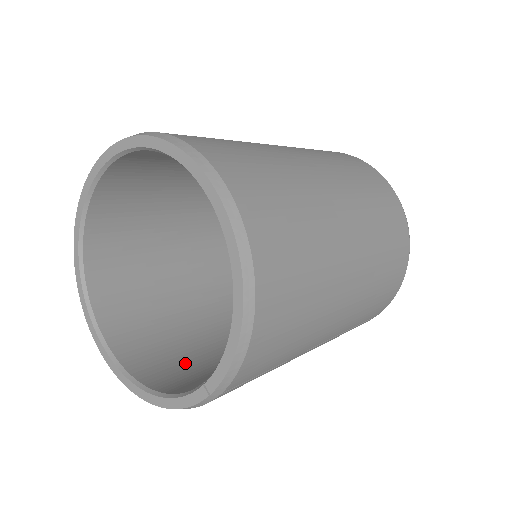
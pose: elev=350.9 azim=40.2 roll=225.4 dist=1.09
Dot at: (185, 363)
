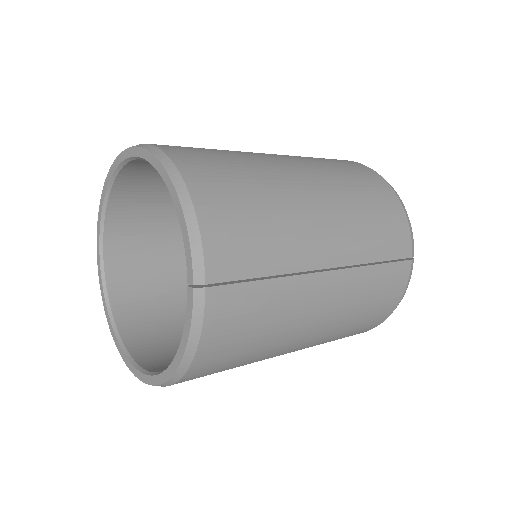
Dot at: occluded
